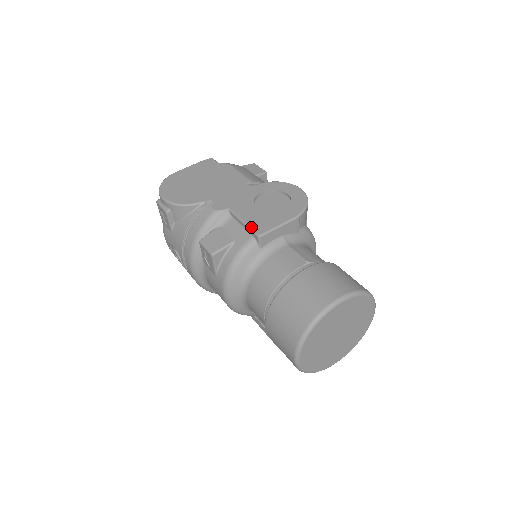
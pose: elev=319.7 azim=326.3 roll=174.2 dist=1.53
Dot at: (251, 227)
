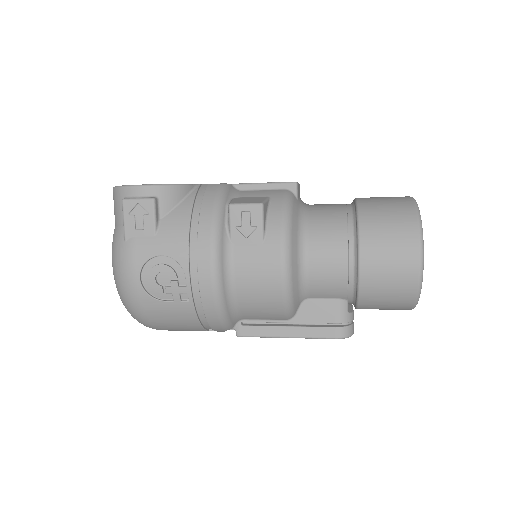
Dot at: (278, 182)
